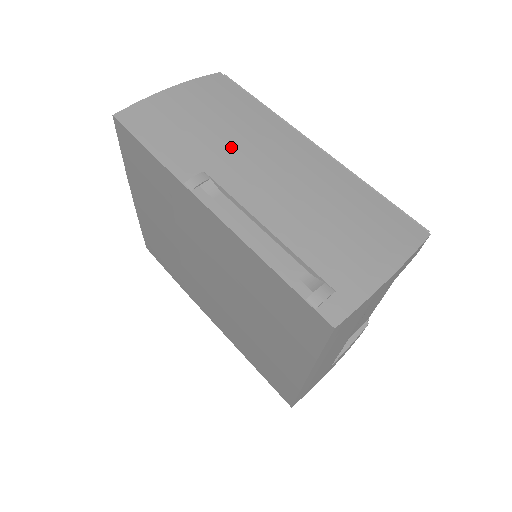
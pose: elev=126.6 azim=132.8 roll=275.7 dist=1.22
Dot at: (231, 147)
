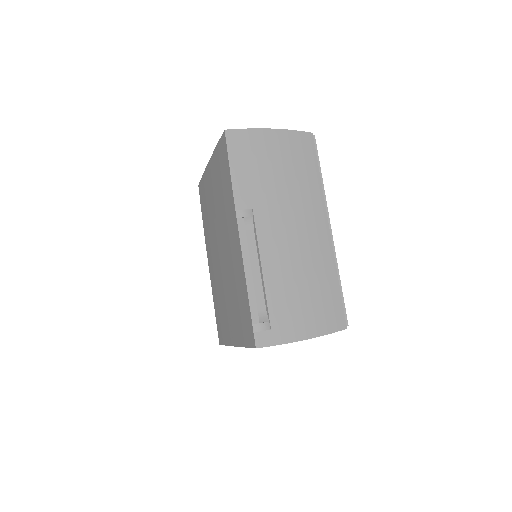
Dot at: (279, 201)
